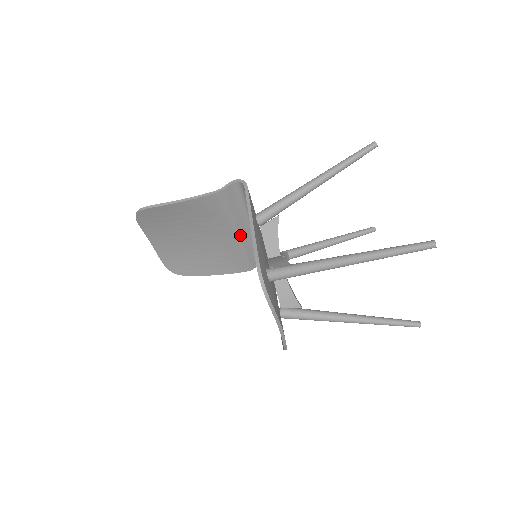
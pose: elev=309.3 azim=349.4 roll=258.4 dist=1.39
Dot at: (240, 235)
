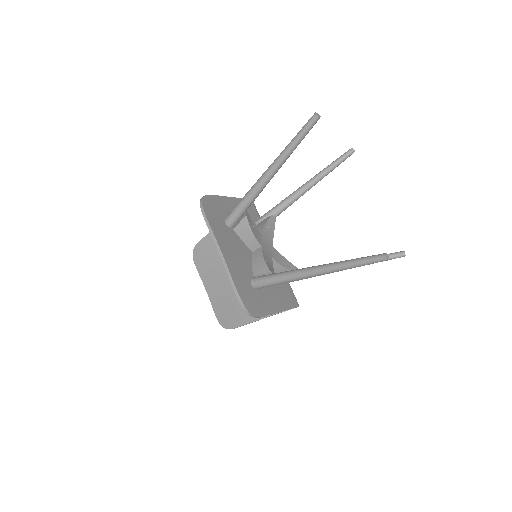
Dot at: occluded
